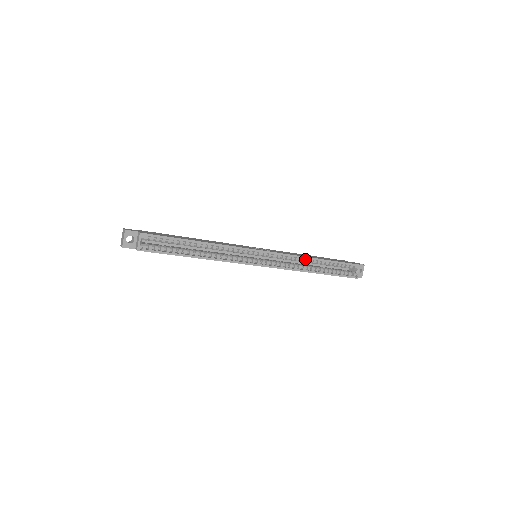
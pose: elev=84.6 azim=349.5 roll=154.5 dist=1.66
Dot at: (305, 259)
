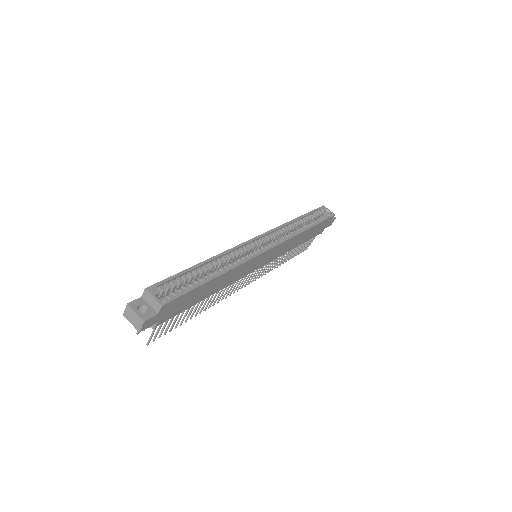
Dot at: (289, 225)
